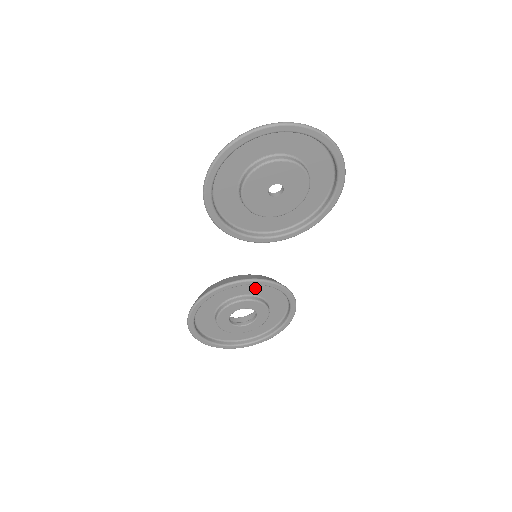
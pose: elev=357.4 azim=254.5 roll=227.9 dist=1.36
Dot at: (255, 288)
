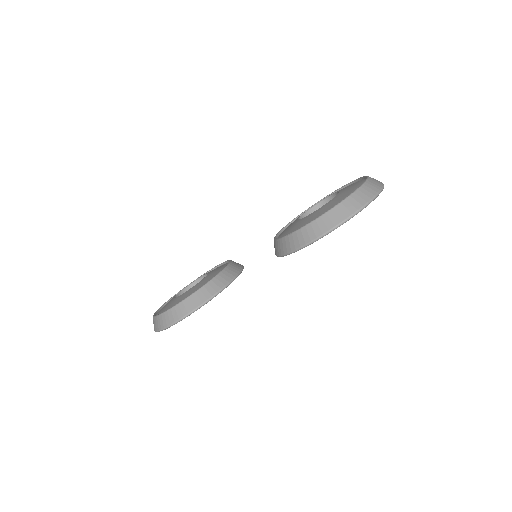
Dot at: occluded
